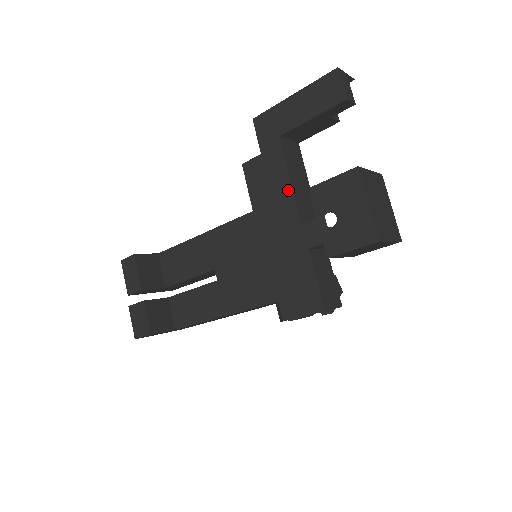
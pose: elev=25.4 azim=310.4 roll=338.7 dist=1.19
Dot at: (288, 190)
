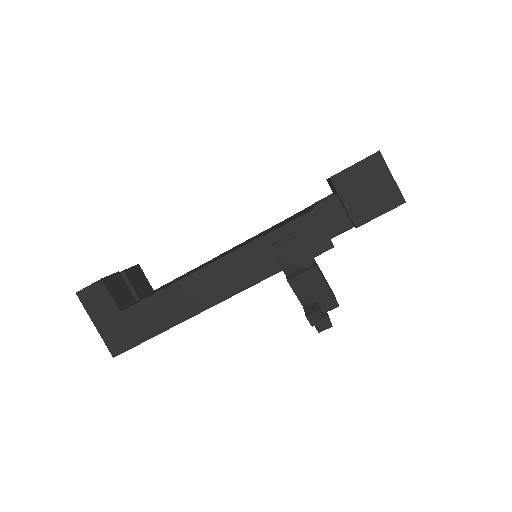
Dot at: occluded
